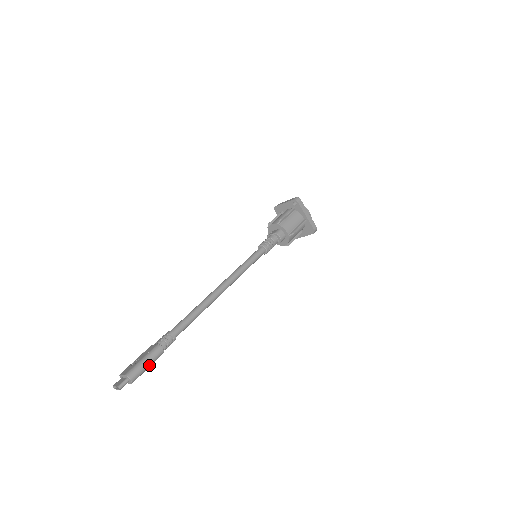
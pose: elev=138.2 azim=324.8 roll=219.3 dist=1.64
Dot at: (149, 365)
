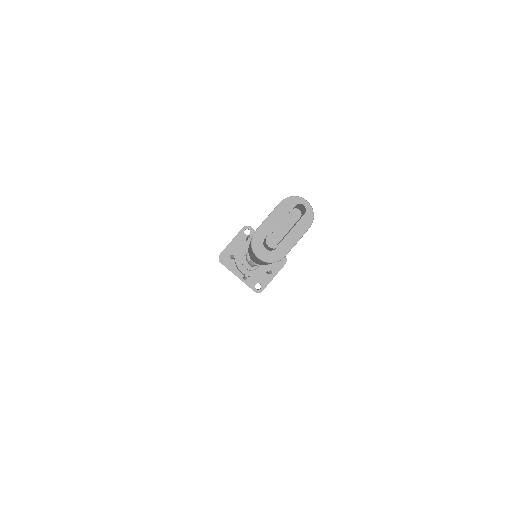
Dot at: occluded
